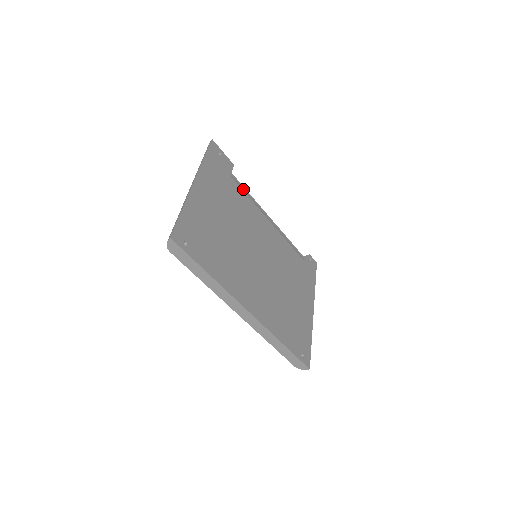
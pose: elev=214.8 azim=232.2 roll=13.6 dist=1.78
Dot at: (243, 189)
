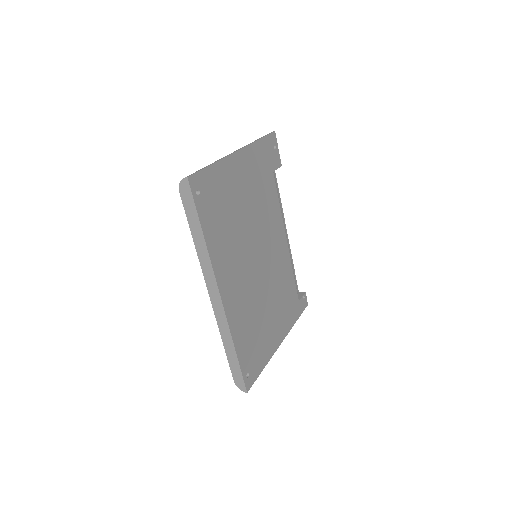
Dot at: (278, 193)
